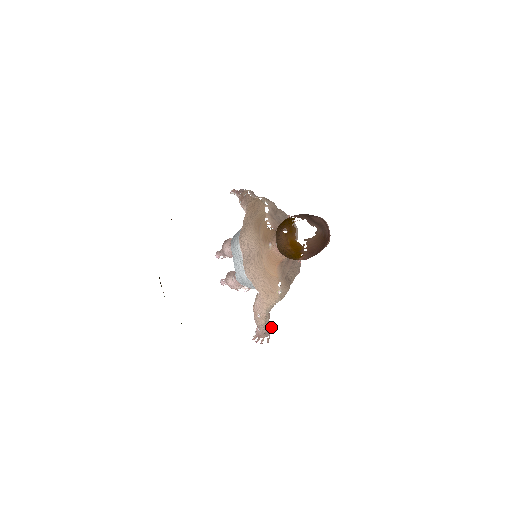
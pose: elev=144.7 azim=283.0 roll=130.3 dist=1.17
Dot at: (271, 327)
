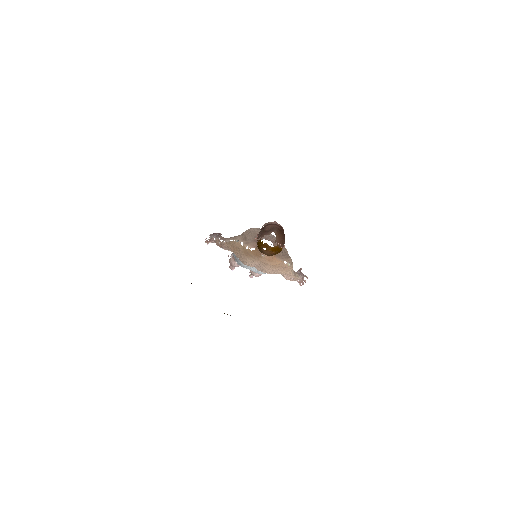
Dot at: (301, 272)
